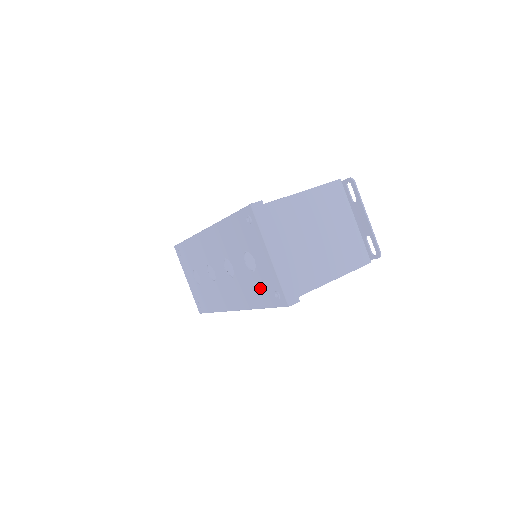
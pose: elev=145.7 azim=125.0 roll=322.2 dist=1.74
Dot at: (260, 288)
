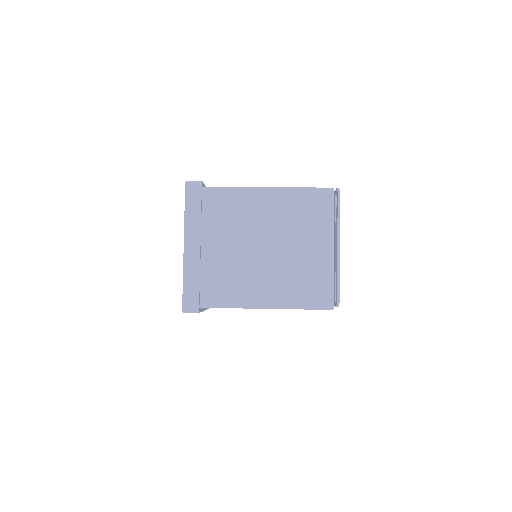
Dot at: occluded
